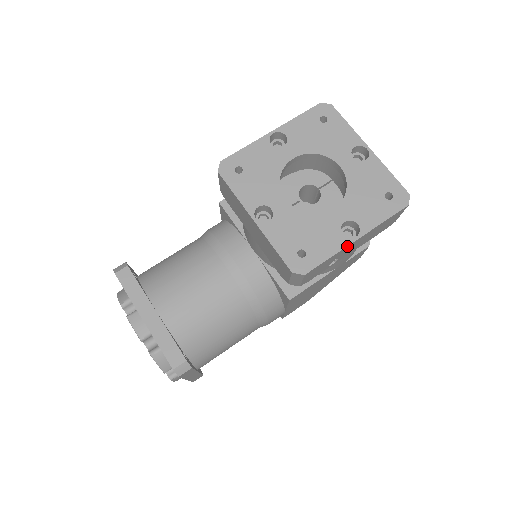
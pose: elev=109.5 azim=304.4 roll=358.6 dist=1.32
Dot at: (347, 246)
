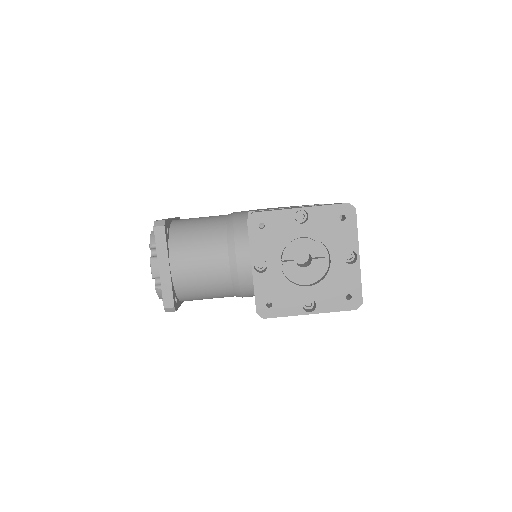
Dot at: occluded
